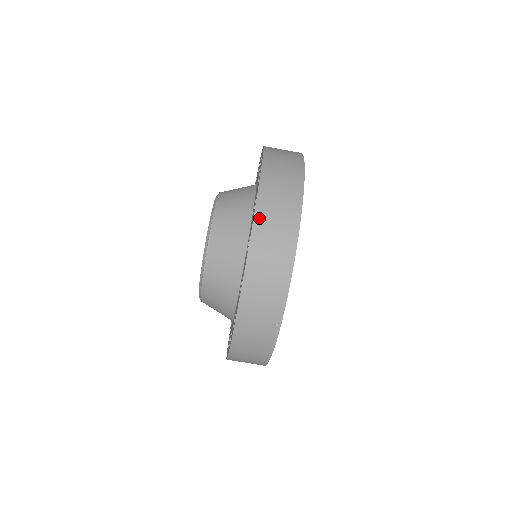
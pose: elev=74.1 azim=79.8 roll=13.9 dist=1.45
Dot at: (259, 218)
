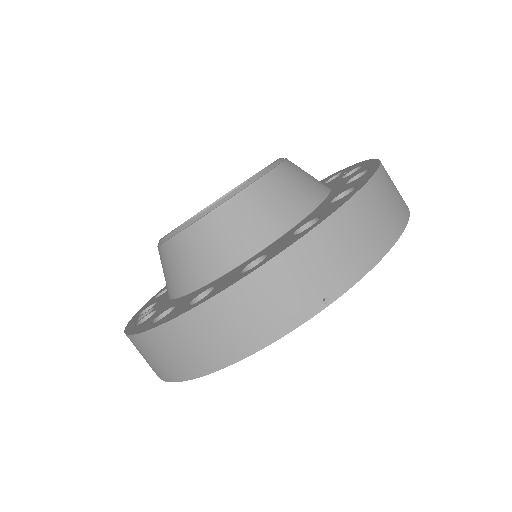
Dot at: (380, 177)
